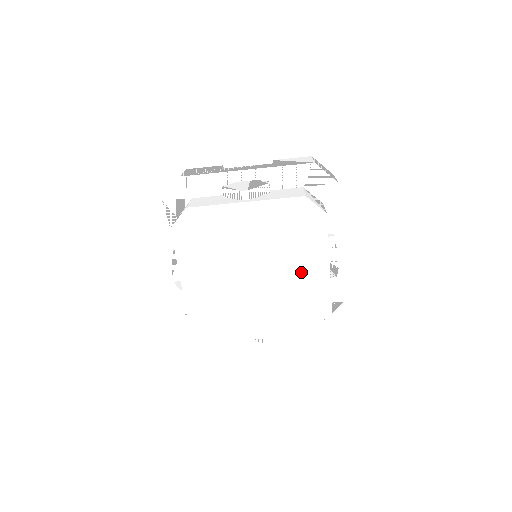
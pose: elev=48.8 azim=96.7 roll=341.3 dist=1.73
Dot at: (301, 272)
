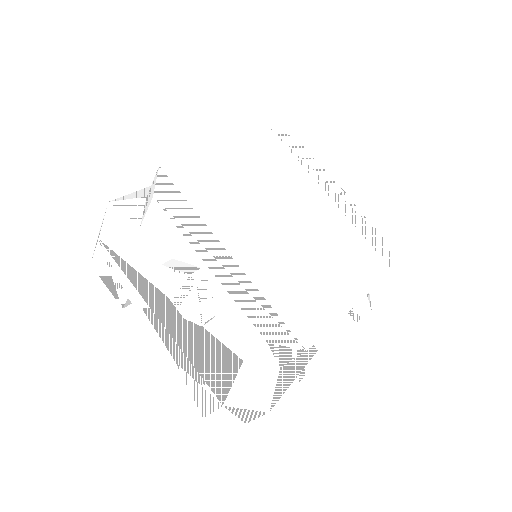
Dot at: (326, 275)
